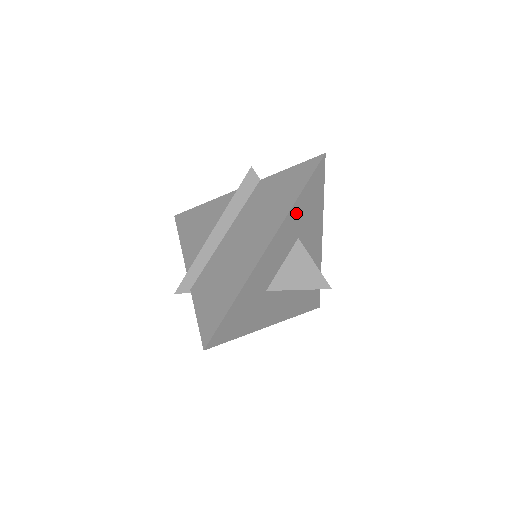
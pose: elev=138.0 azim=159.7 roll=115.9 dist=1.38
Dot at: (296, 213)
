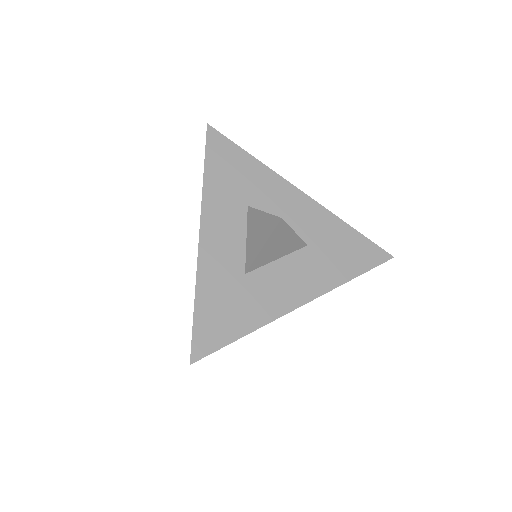
Dot at: (217, 188)
